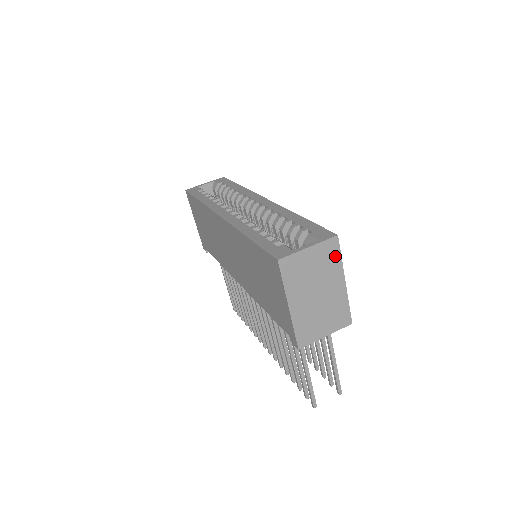
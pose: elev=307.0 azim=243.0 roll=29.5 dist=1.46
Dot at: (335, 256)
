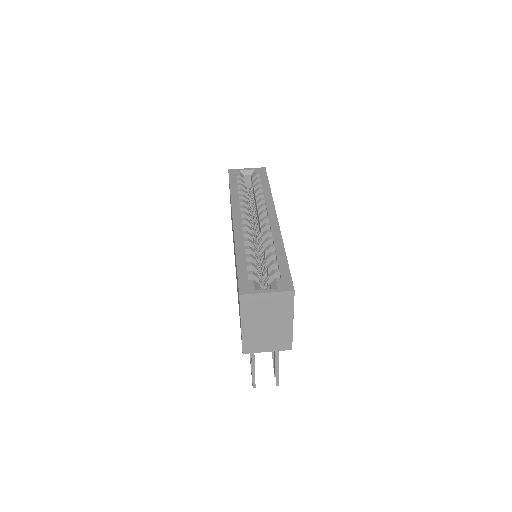
Dot at: (289, 304)
